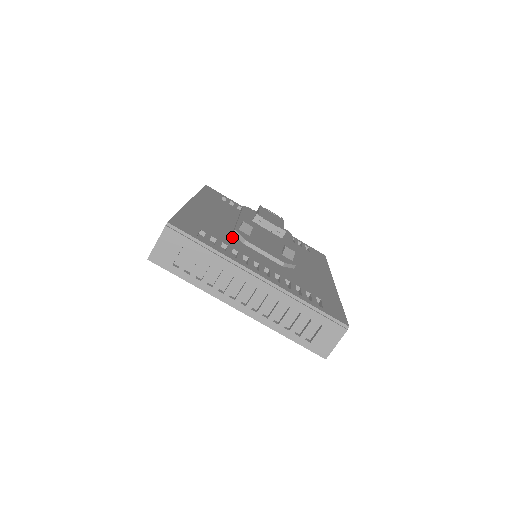
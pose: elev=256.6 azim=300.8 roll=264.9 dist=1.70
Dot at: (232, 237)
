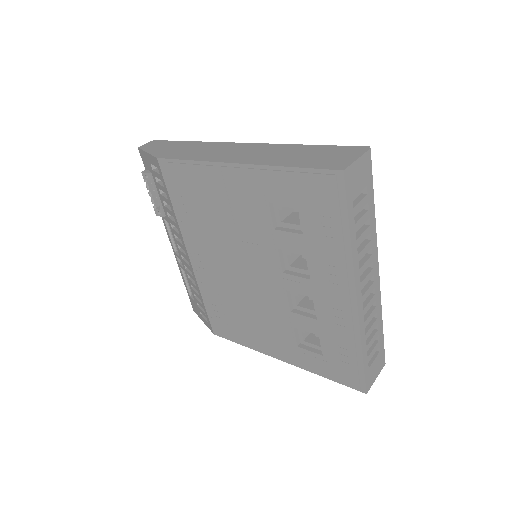
Dot at: occluded
